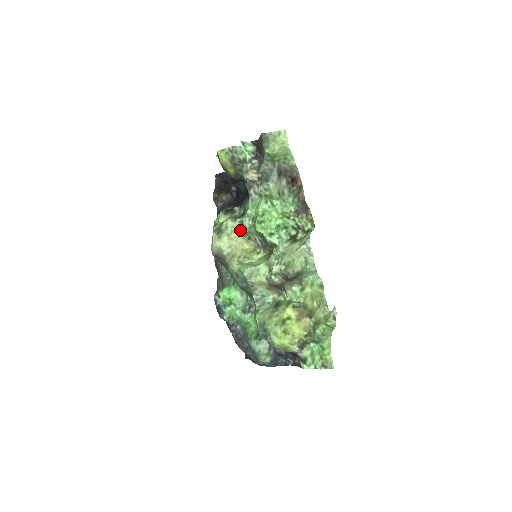
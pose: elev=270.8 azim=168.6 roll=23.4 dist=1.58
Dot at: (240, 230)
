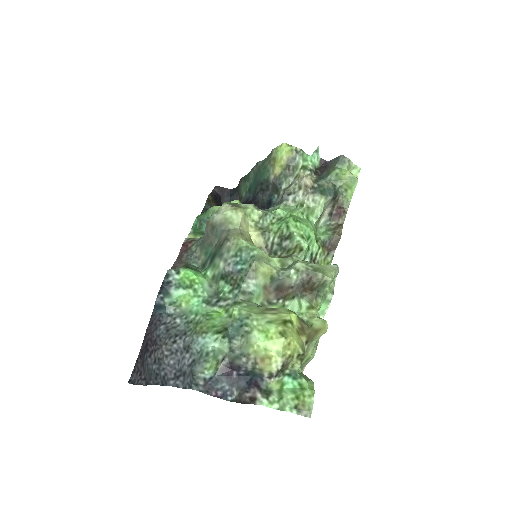
Dot at: (257, 220)
